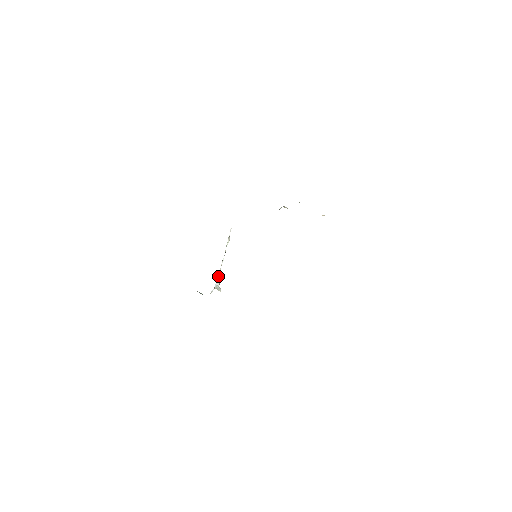
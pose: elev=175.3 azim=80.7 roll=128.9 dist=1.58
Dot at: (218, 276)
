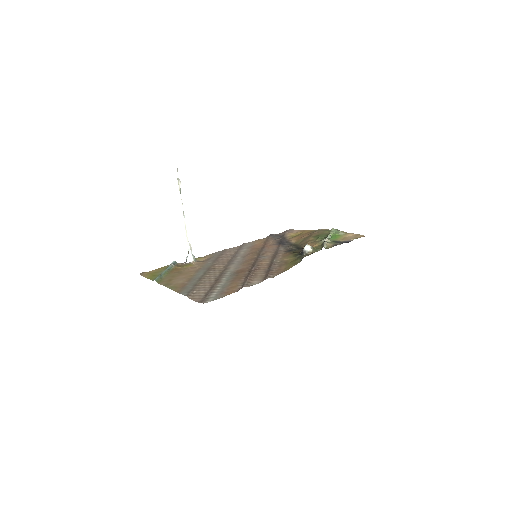
Dot at: (187, 241)
